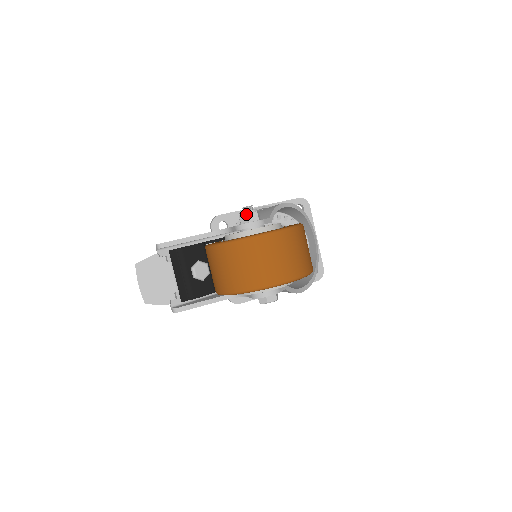
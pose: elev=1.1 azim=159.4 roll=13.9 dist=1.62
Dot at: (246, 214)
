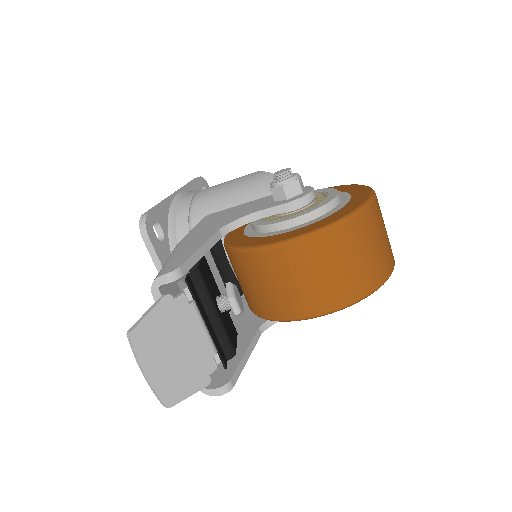
Dot at: (297, 181)
